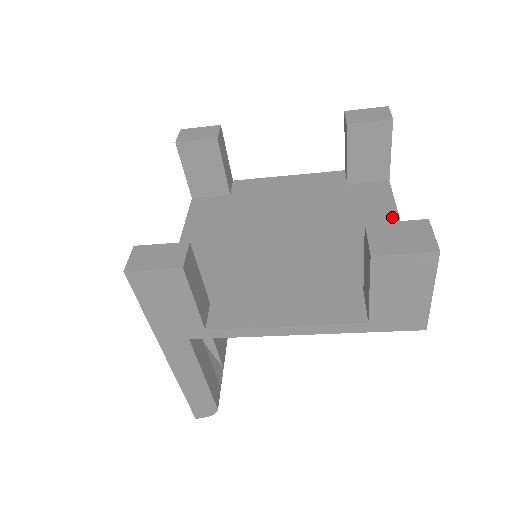
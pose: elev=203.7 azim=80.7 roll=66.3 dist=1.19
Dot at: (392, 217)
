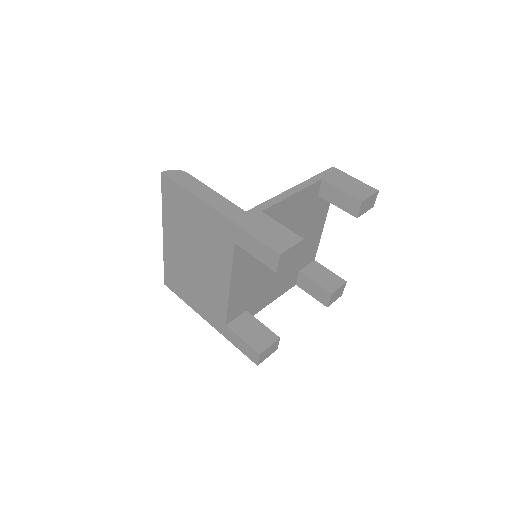
Dot at: (324, 220)
